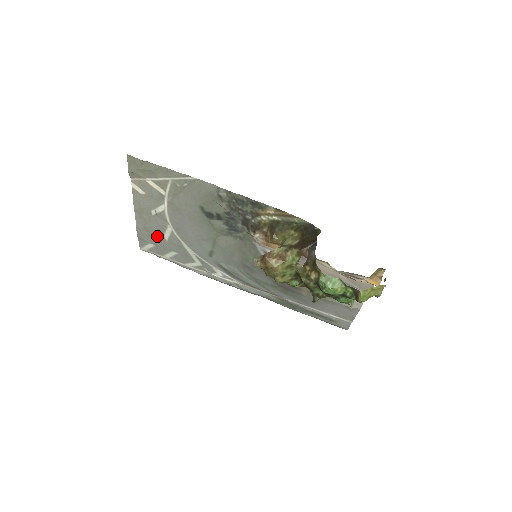
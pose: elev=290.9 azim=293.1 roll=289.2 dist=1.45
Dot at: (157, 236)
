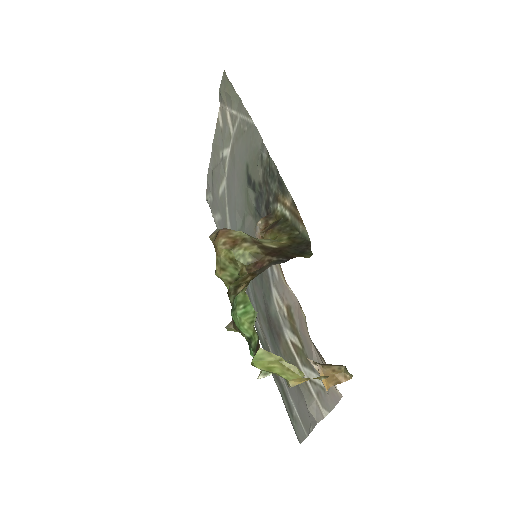
Dot at: (216, 187)
